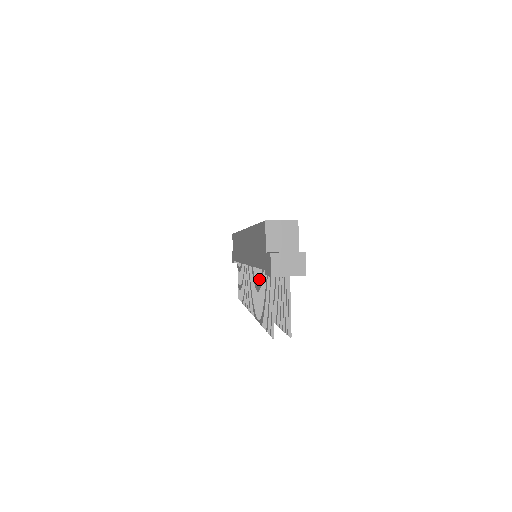
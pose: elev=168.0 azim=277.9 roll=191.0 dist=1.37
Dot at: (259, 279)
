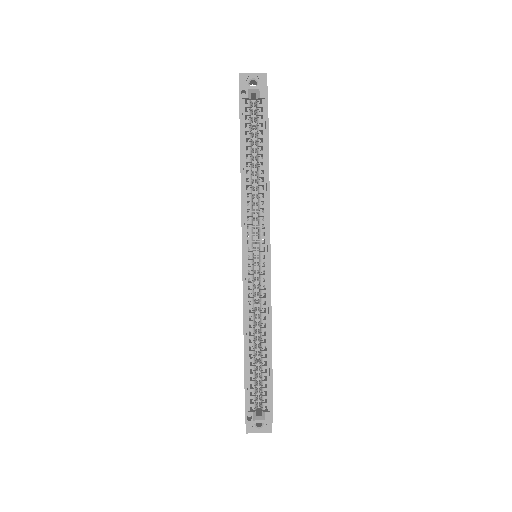
Dot at: occluded
